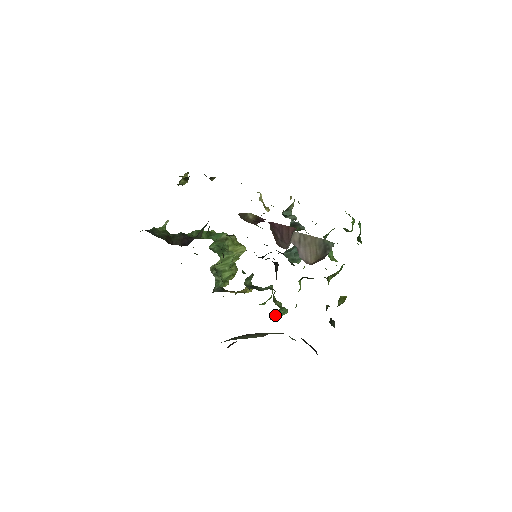
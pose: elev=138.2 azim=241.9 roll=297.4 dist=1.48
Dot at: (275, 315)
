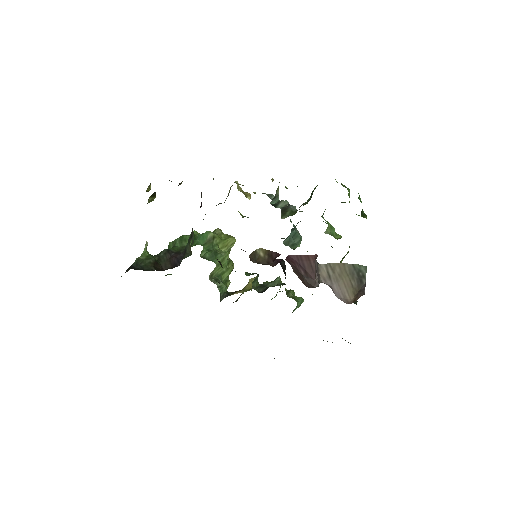
Dot at: (294, 310)
